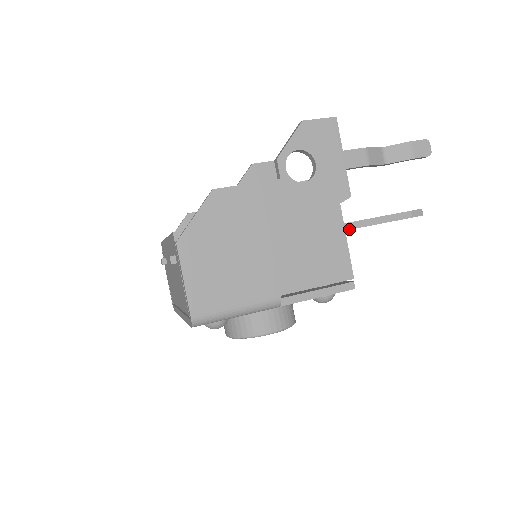
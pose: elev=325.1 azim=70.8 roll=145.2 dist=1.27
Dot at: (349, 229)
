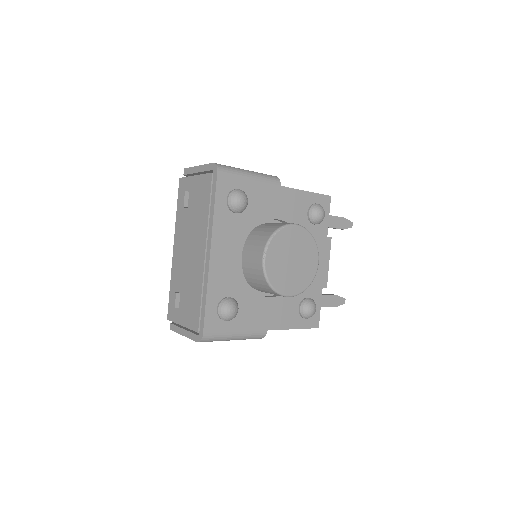
Dot at: occluded
